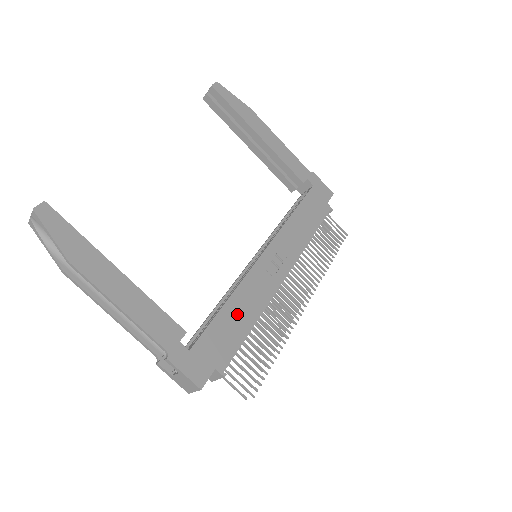
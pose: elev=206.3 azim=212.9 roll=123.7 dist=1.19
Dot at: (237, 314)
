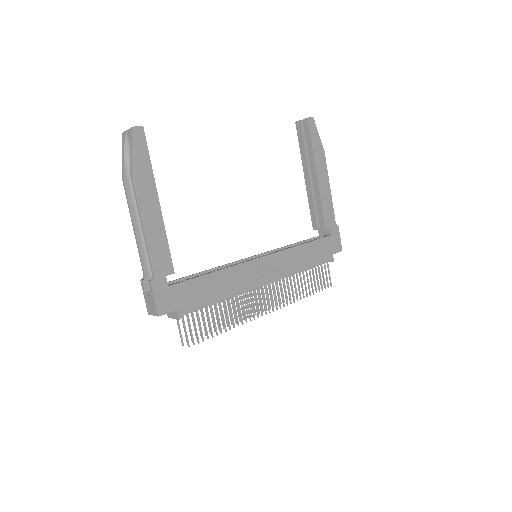
Dot at: (216, 285)
